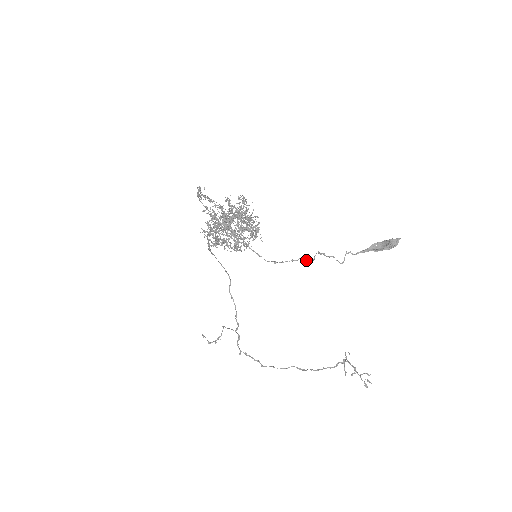
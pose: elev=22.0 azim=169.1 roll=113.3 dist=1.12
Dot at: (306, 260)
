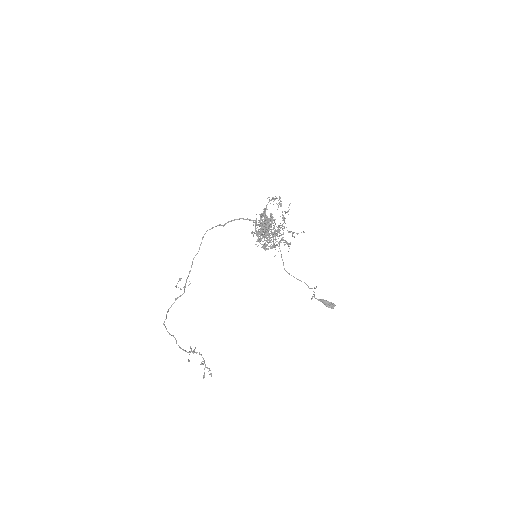
Dot at: occluded
